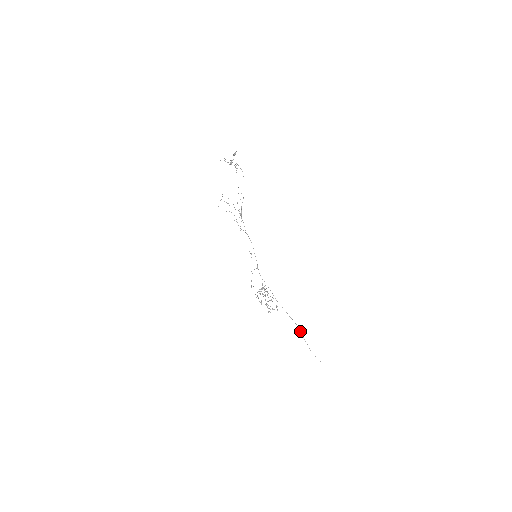
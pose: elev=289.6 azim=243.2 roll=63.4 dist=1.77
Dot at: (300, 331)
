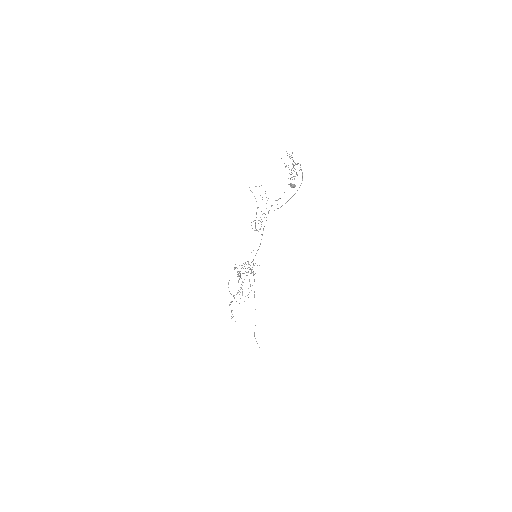
Dot at: occluded
